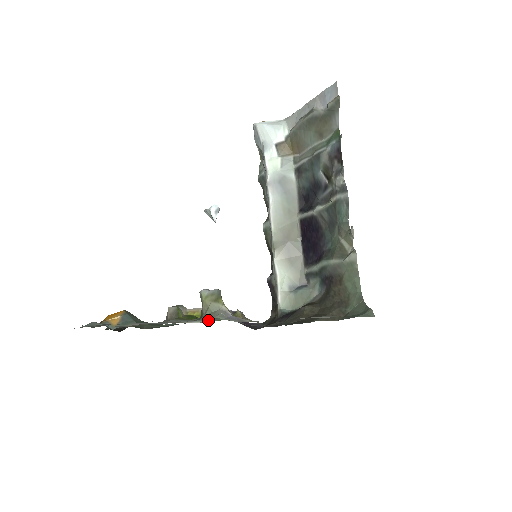
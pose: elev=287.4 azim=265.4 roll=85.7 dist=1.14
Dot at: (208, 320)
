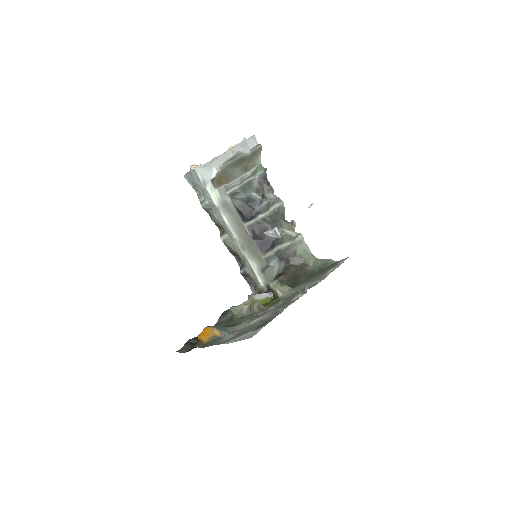
Dot at: (298, 294)
